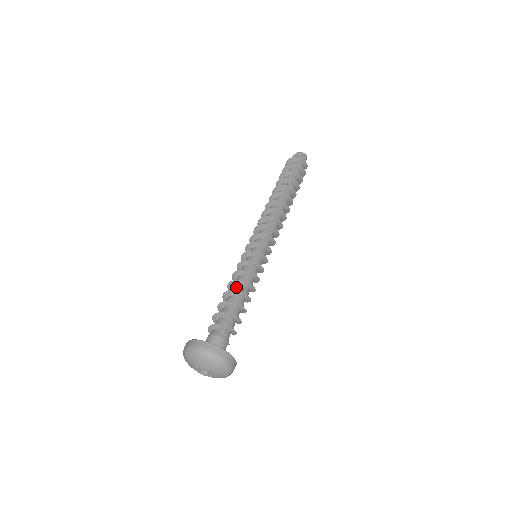
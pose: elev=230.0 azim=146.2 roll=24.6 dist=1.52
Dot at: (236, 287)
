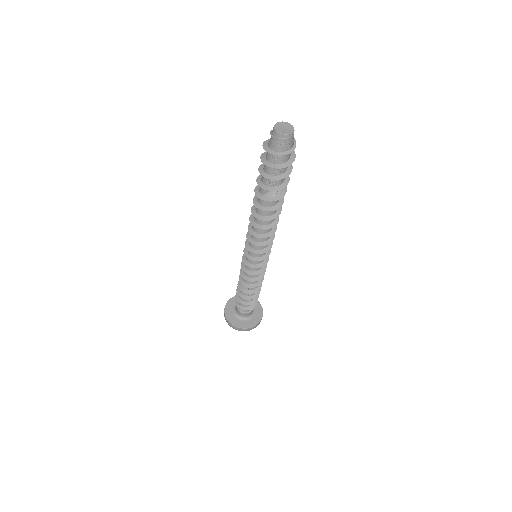
Dot at: occluded
